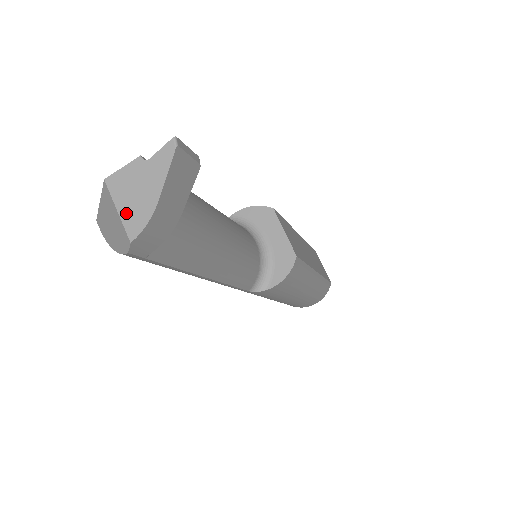
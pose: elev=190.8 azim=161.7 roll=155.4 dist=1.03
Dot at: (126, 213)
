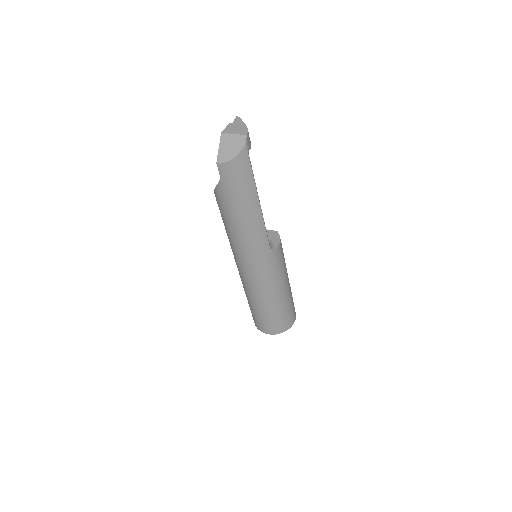
Dot at: (238, 132)
